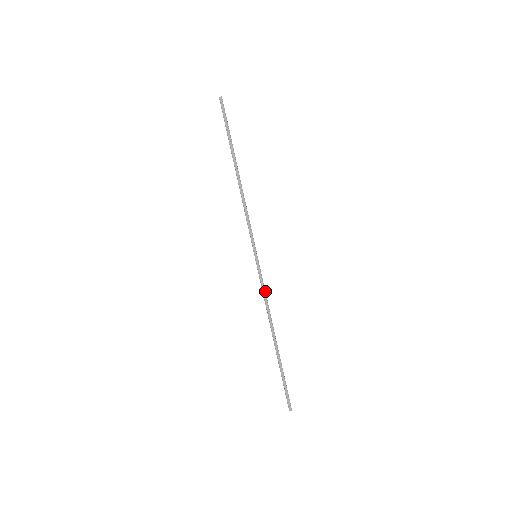
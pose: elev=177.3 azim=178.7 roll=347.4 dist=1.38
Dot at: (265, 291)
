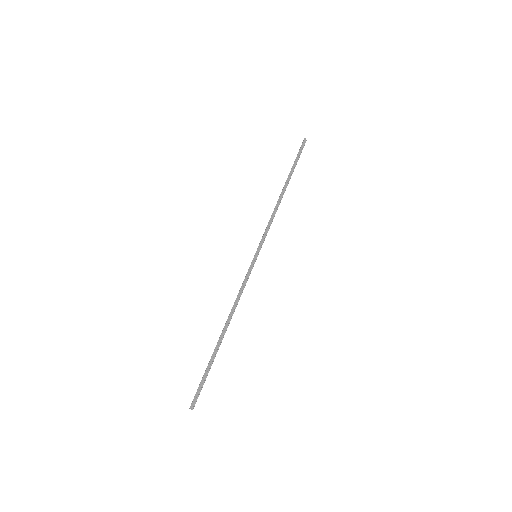
Dot at: occluded
